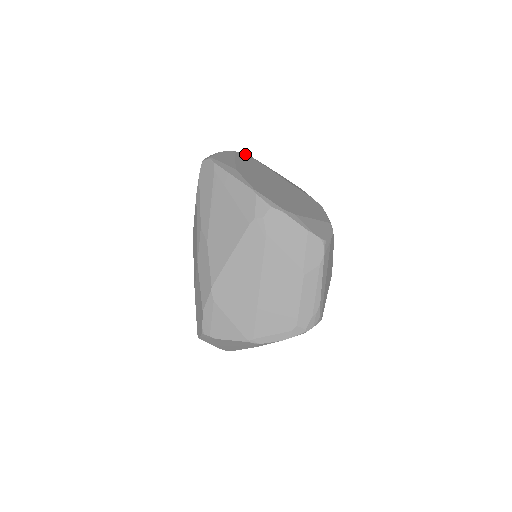
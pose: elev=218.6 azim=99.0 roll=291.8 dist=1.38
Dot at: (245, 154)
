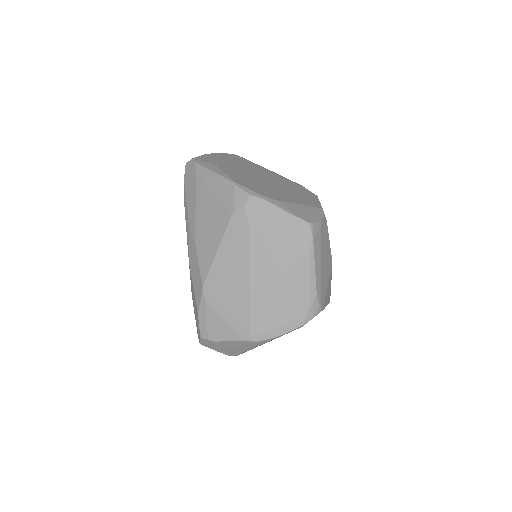
Dot at: (235, 155)
